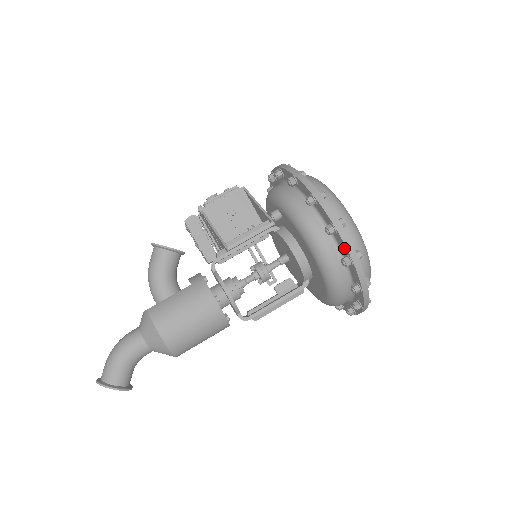
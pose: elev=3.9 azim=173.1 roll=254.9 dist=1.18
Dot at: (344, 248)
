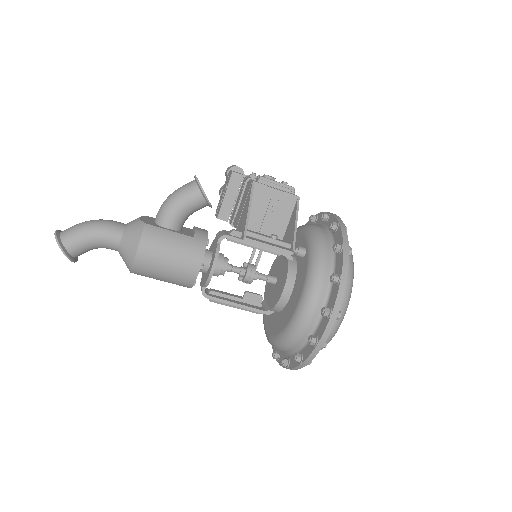
Dot at: (321, 332)
